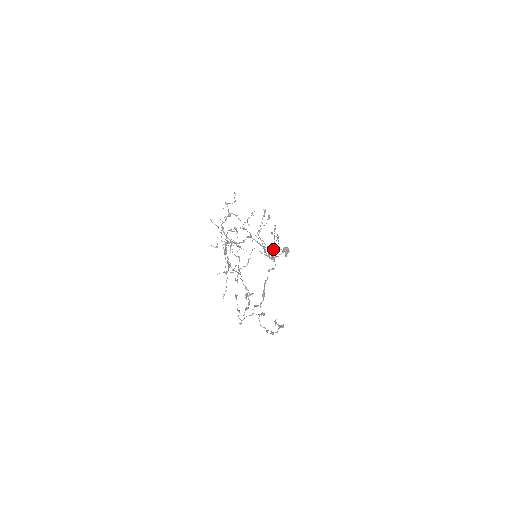
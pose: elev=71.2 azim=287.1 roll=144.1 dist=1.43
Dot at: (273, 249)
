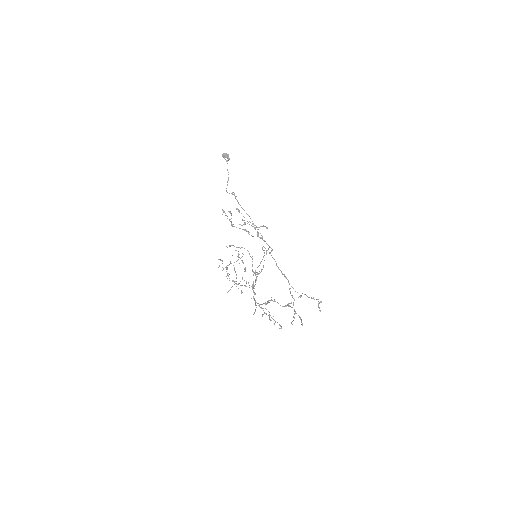
Dot at: occluded
